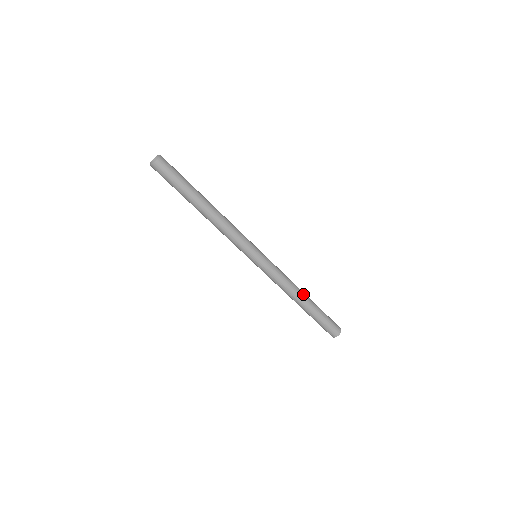
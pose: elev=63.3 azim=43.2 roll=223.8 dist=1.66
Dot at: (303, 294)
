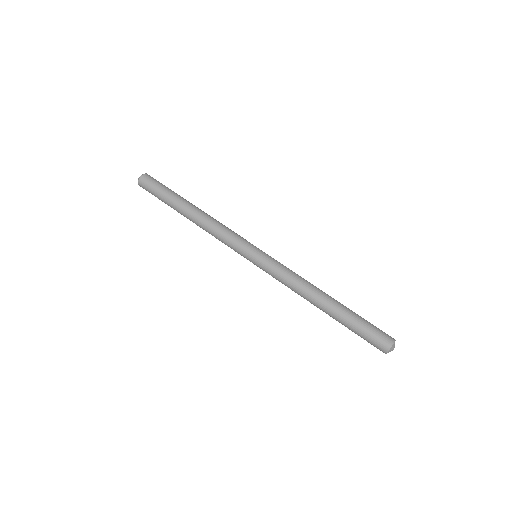
Dot at: (324, 293)
